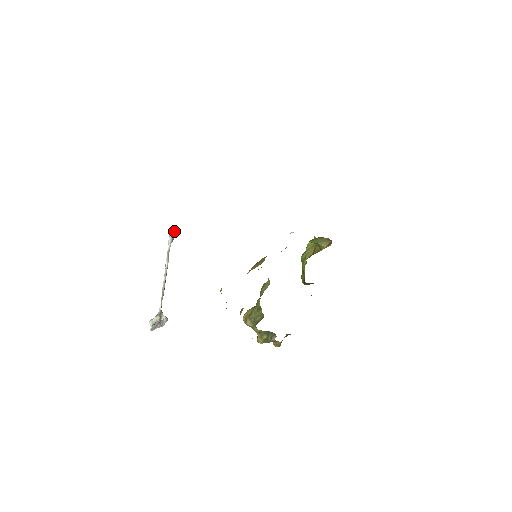
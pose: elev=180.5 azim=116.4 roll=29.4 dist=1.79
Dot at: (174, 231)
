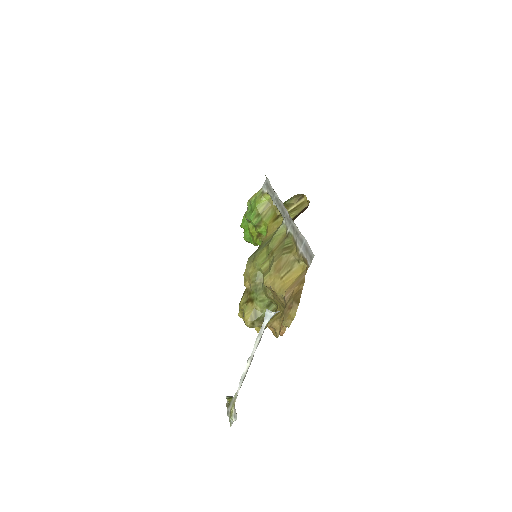
Dot at: occluded
